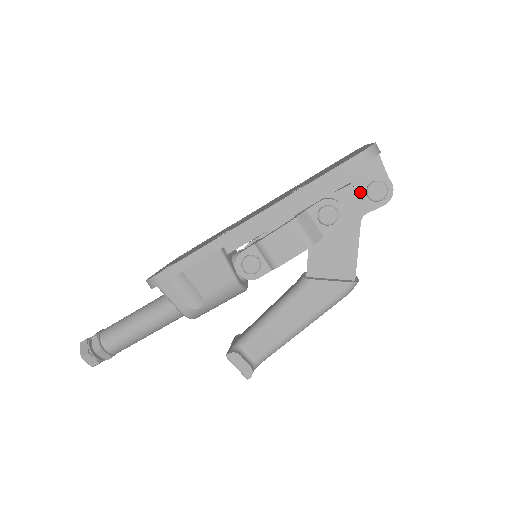
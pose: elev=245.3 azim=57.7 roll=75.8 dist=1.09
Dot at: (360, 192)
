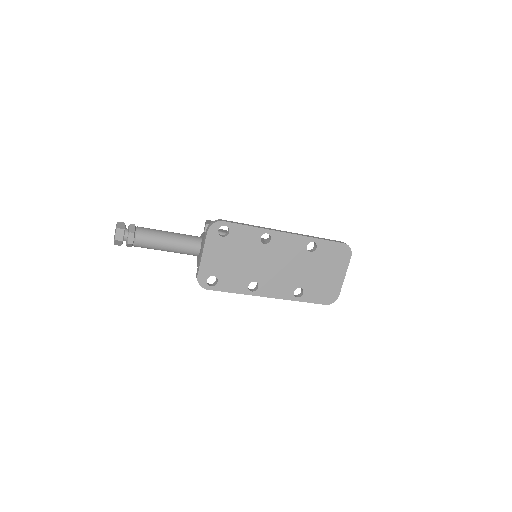
Dot at: occluded
